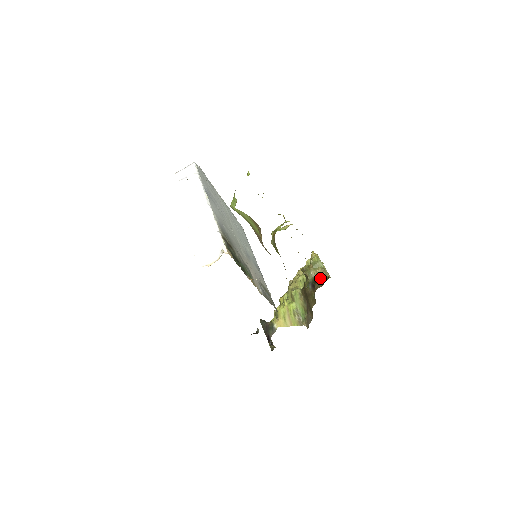
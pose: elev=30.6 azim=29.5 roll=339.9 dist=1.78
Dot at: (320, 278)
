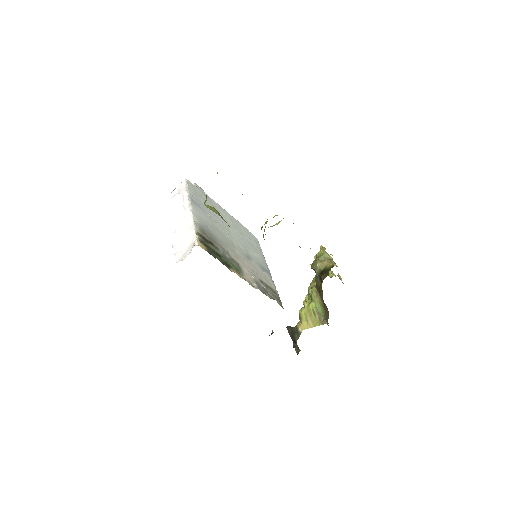
Dot at: (326, 269)
